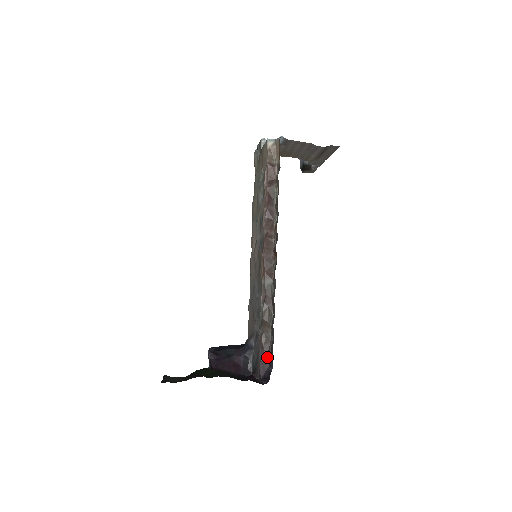
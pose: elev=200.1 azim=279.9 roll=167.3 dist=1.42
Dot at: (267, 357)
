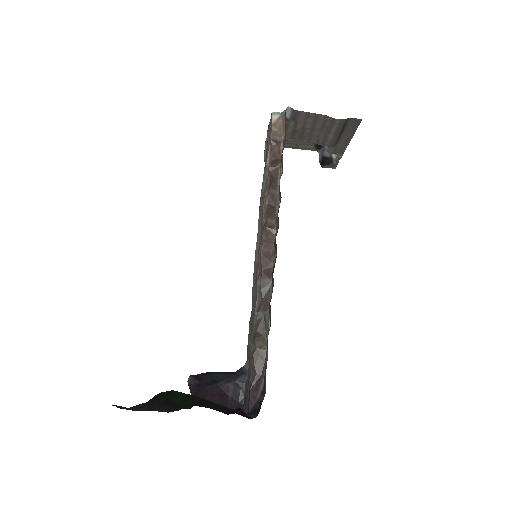
Dot at: (259, 382)
